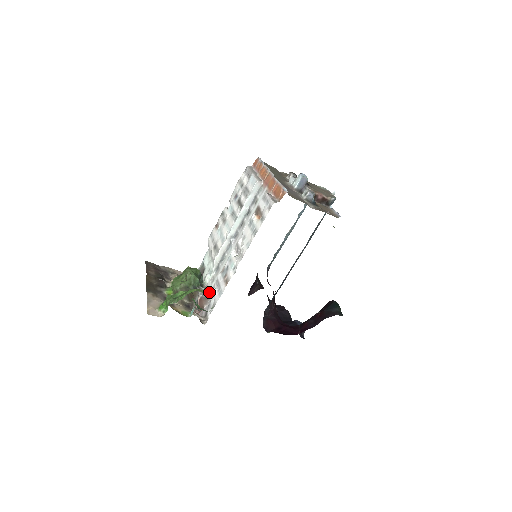
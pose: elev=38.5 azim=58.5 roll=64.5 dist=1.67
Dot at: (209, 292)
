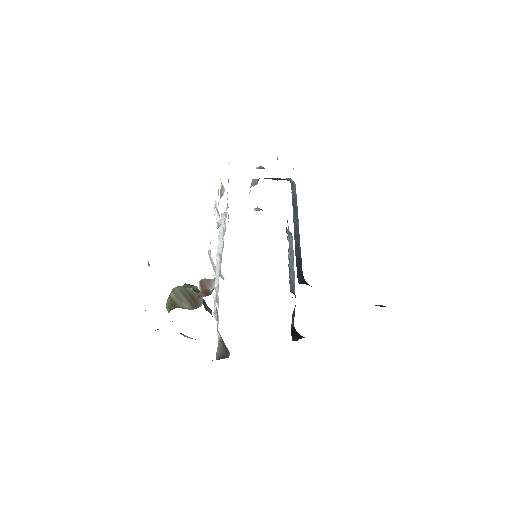
Dot at: occluded
